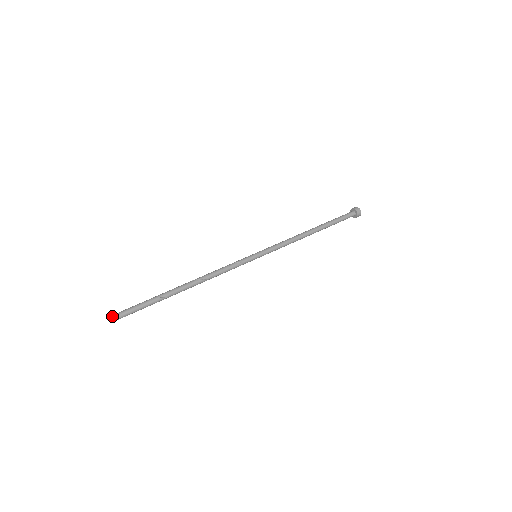
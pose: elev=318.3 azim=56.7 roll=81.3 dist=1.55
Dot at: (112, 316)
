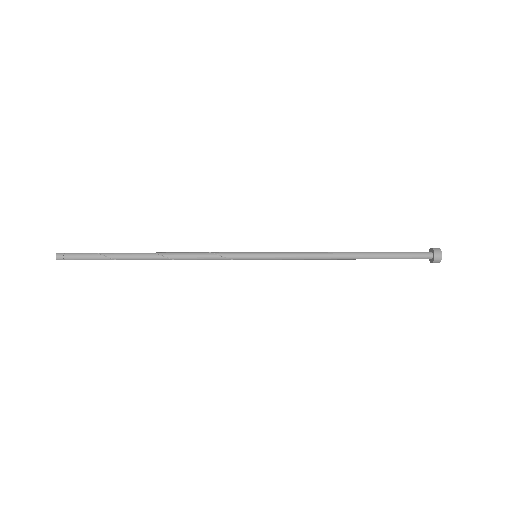
Dot at: (56, 258)
